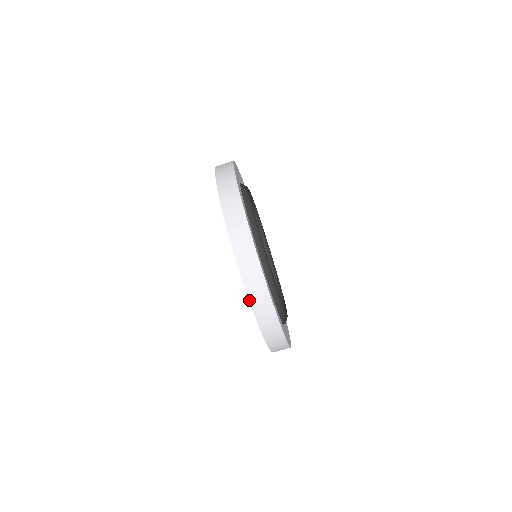
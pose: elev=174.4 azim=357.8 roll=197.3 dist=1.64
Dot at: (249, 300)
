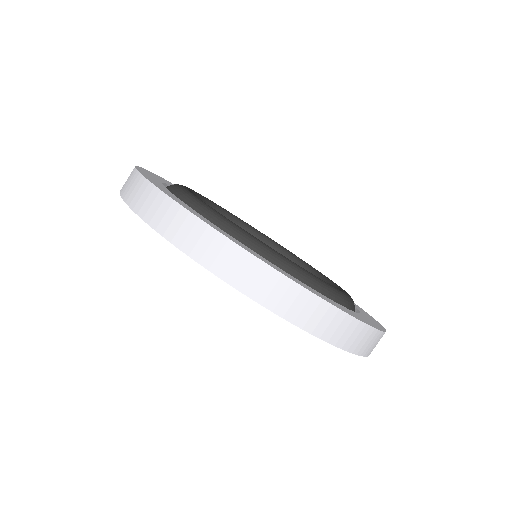
Dot at: (198, 263)
